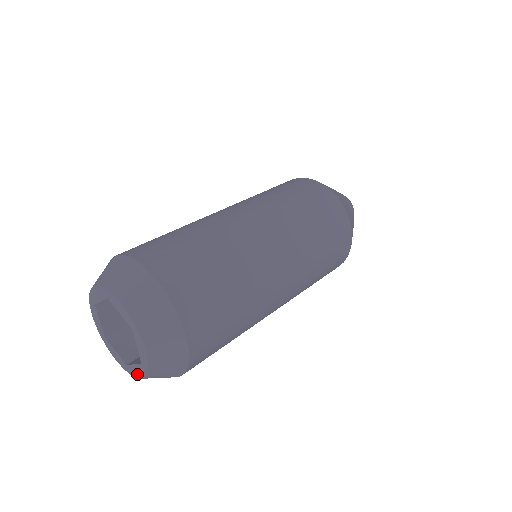
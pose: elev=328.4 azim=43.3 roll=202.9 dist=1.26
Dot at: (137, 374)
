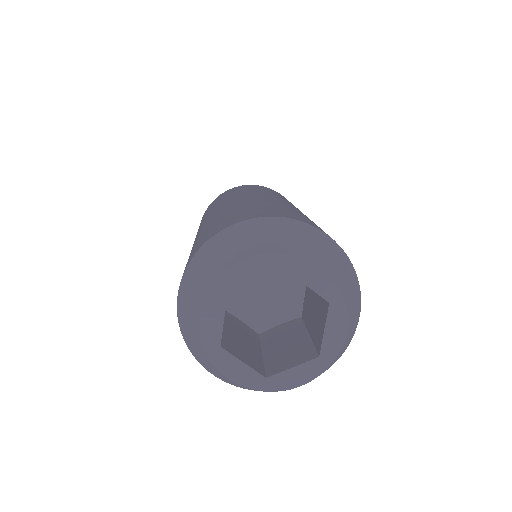
Dot at: (338, 337)
